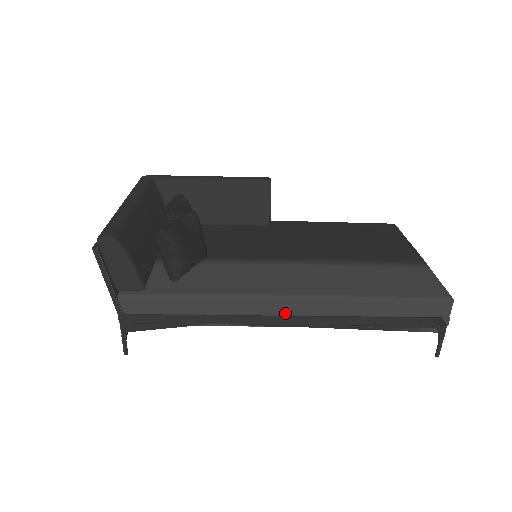
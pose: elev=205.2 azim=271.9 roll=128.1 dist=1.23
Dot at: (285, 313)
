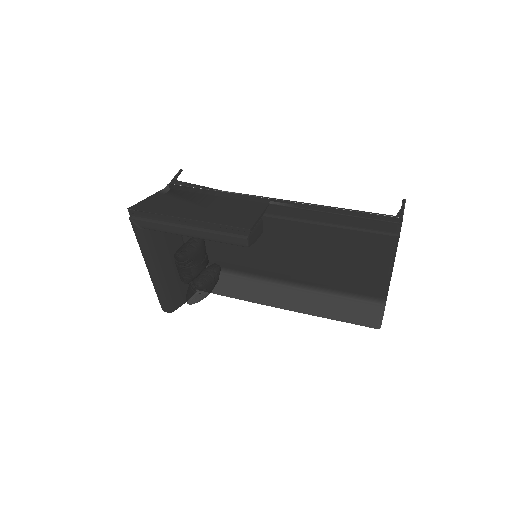
Dot at: occluded
